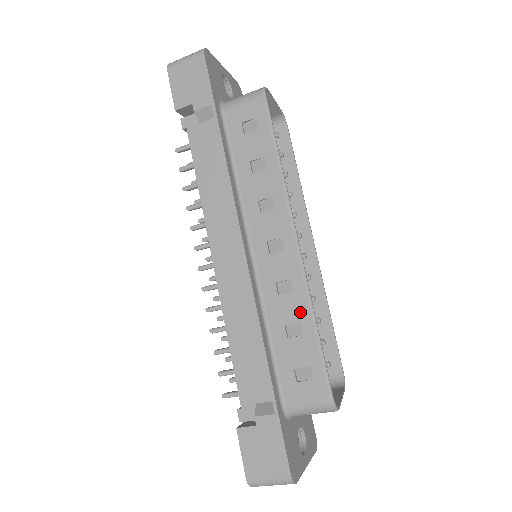
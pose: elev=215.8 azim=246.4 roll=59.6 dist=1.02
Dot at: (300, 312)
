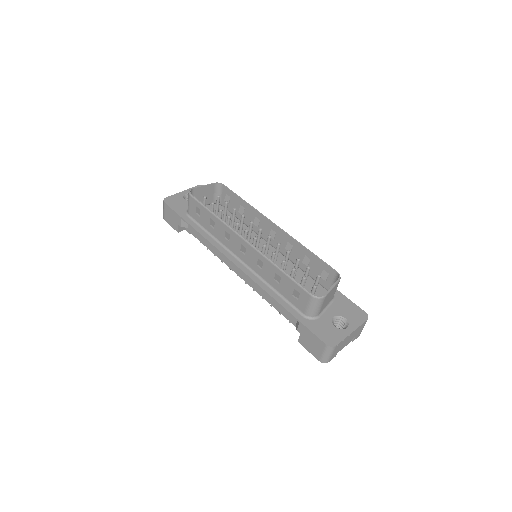
Dot at: (272, 269)
